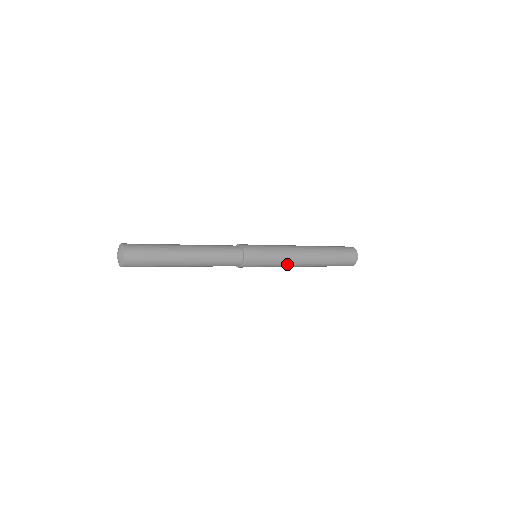
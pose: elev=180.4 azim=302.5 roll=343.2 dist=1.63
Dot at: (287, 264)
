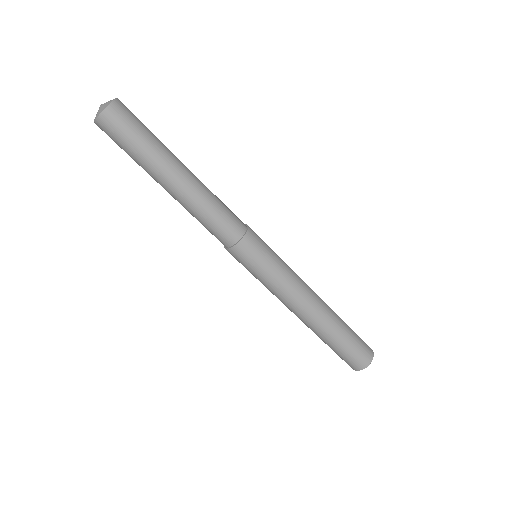
Dot at: (290, 291)
